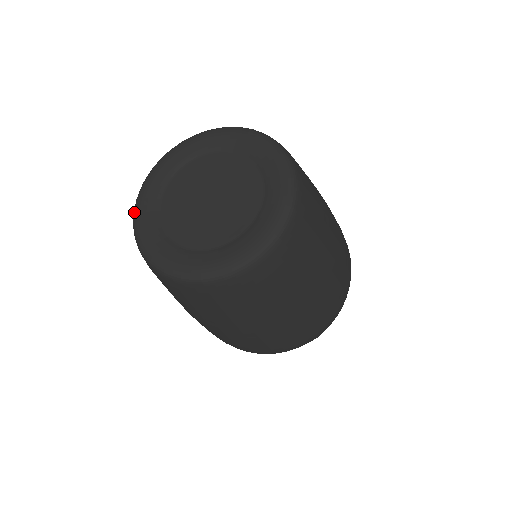
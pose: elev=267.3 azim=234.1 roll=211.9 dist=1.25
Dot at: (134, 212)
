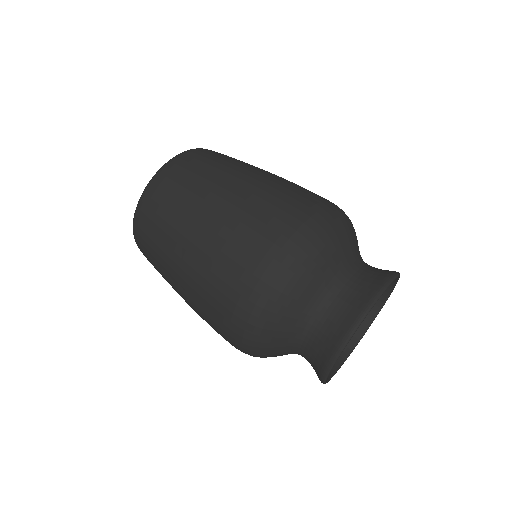
Dot at: occluded
